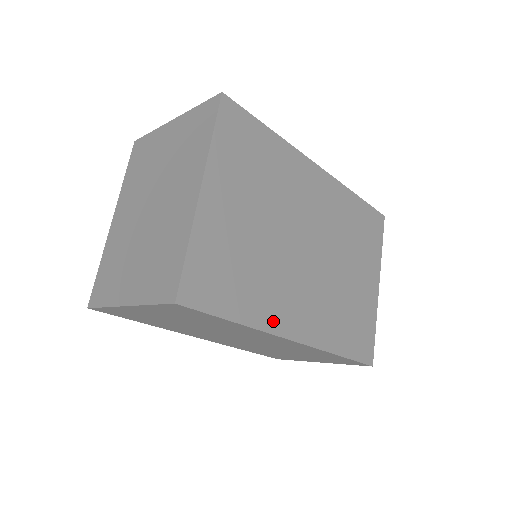
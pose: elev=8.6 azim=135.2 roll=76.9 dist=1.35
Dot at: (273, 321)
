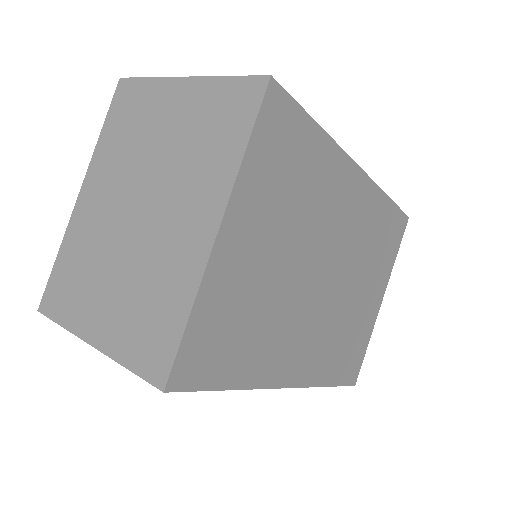
Dot at: (272, 373)
